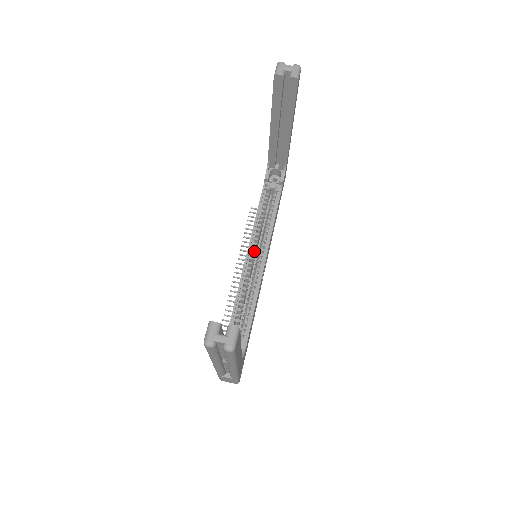
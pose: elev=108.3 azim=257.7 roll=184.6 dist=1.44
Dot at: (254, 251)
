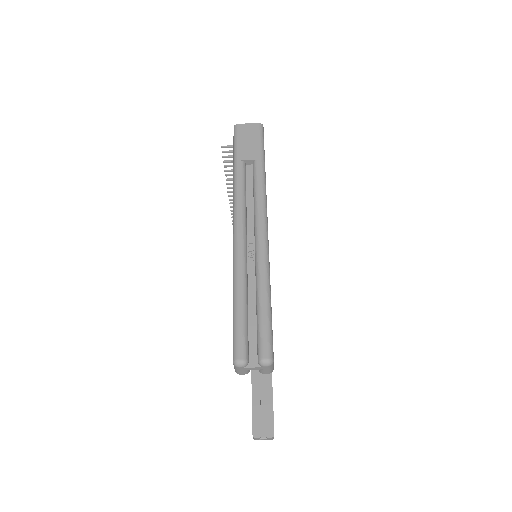
Dot at: occluded
